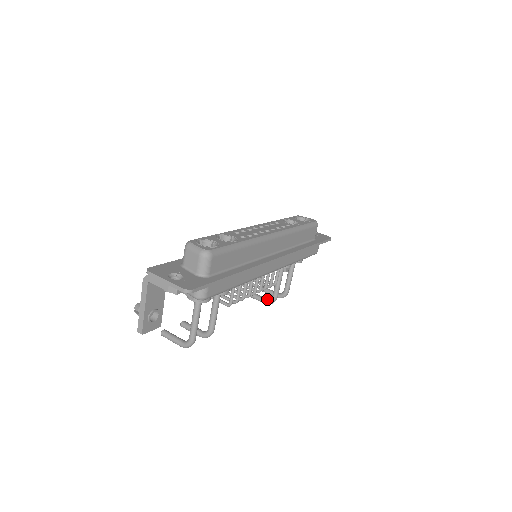
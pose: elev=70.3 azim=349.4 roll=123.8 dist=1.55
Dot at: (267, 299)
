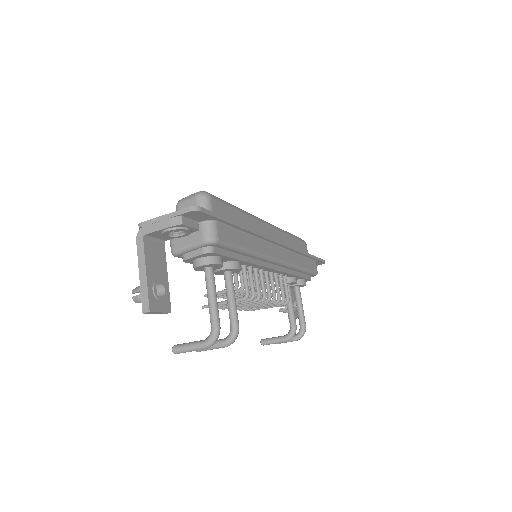
Dot at: occluded
